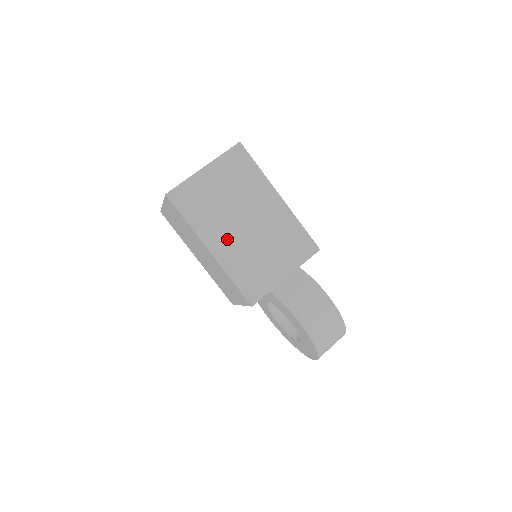
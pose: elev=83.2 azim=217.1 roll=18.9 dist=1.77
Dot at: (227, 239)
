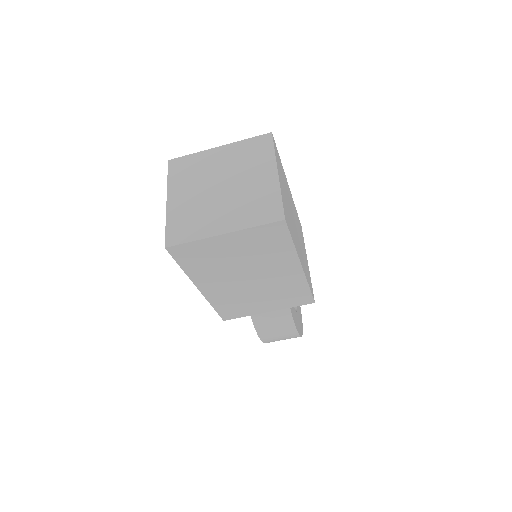
Dot at: (222, 285)
